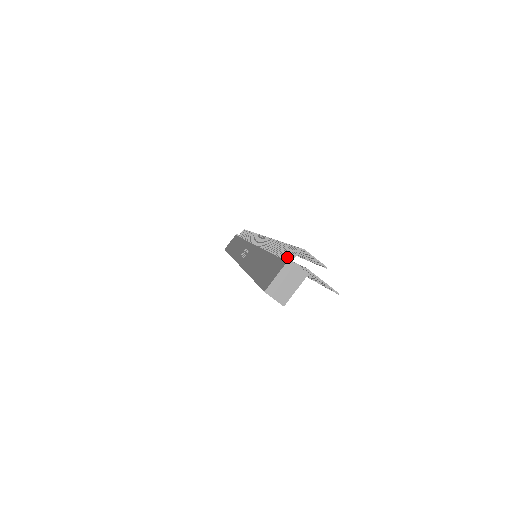
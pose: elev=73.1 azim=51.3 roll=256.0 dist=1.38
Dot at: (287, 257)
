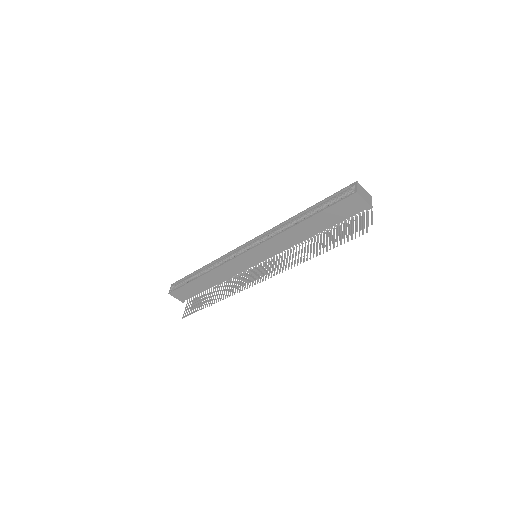
Dot at: occluded
